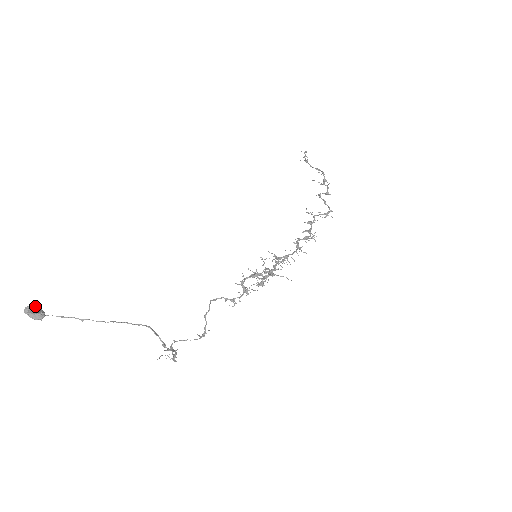
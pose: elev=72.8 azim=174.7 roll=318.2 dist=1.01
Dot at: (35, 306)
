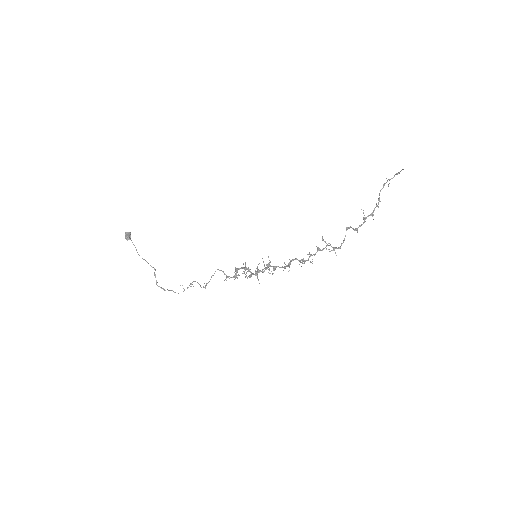
Dot at: (129, 233)
